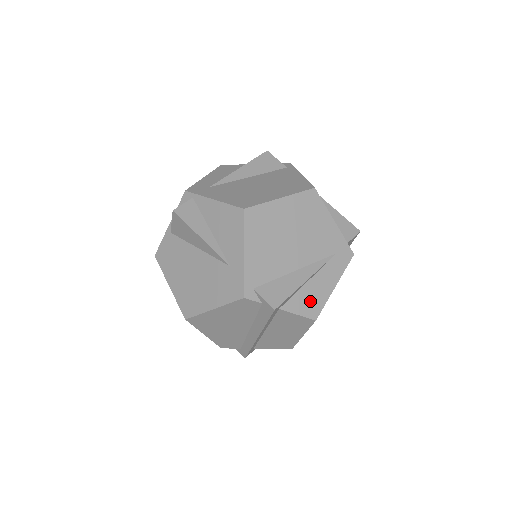
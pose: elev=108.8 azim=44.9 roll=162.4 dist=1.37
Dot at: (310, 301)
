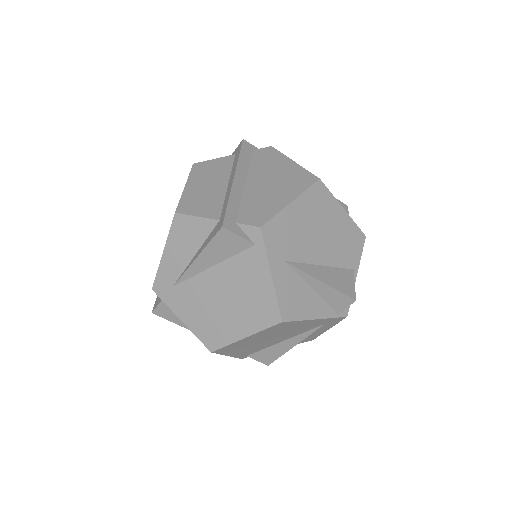
Dot at: (304, 340)
